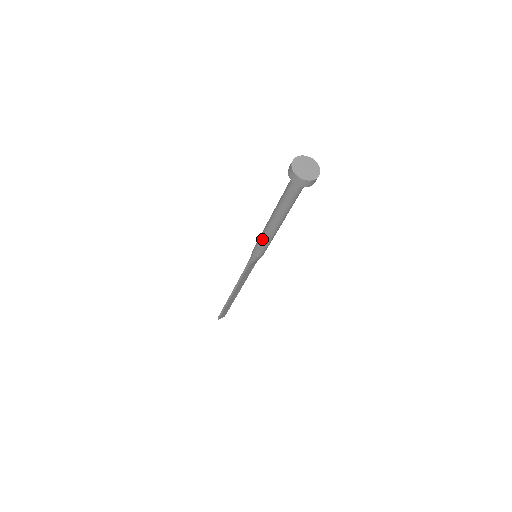
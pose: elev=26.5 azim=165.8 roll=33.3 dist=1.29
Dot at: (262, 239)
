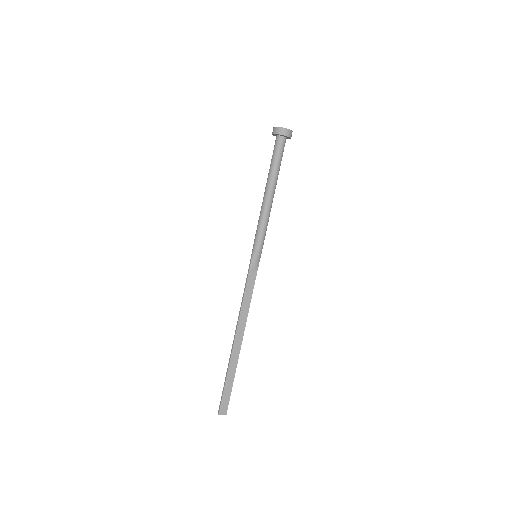
Dot at: (259, 220)
